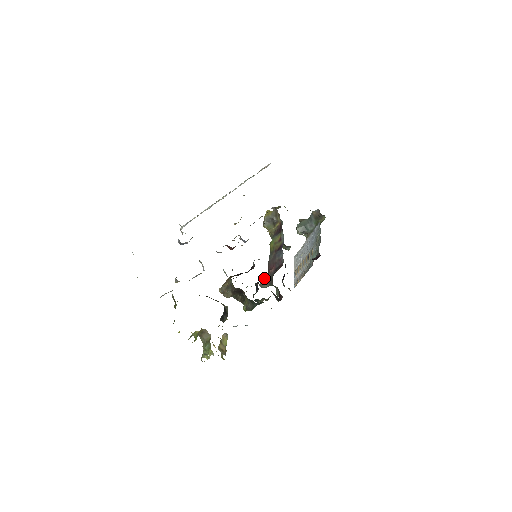
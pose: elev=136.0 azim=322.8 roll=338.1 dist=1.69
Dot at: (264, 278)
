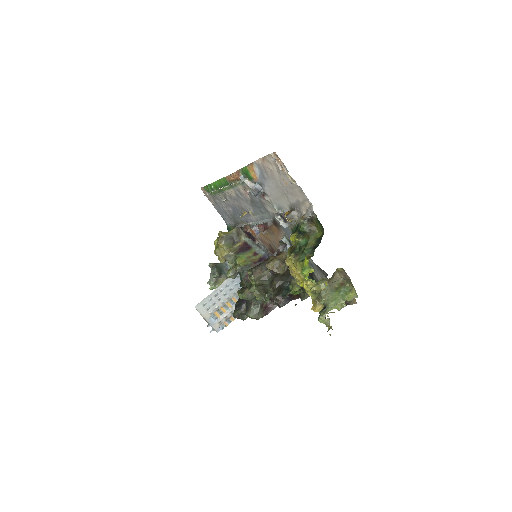
Dot at: occluded
